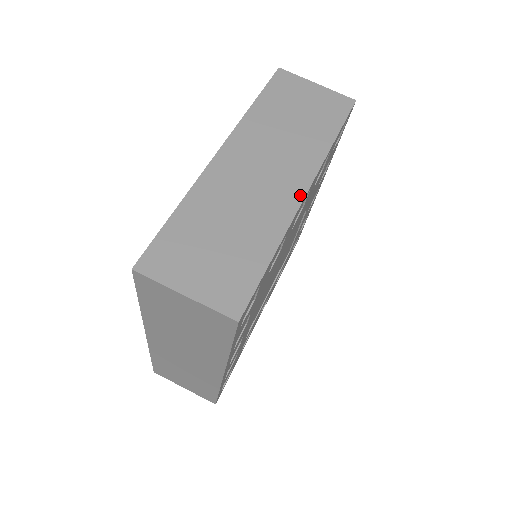
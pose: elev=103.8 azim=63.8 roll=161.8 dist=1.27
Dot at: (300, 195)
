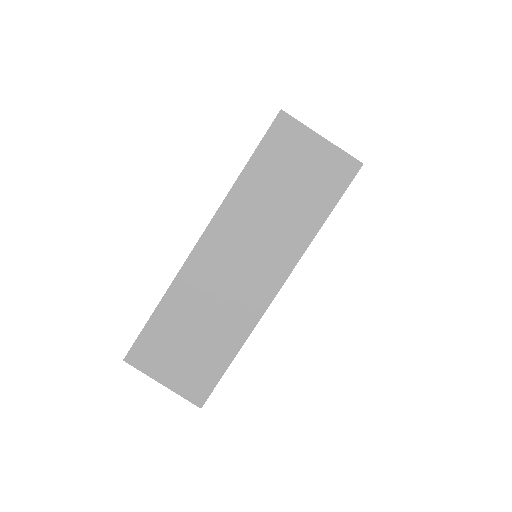
Dot at: (270, 295)
